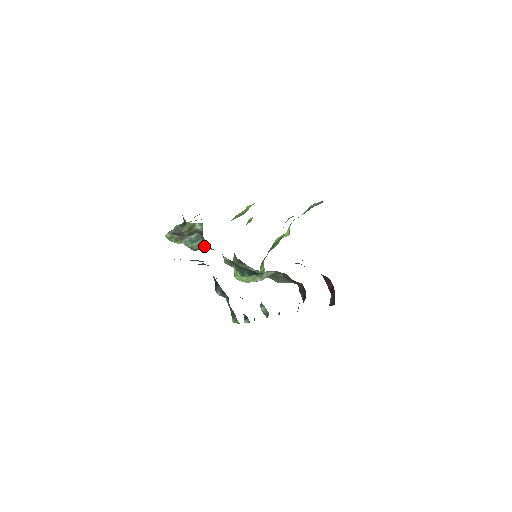
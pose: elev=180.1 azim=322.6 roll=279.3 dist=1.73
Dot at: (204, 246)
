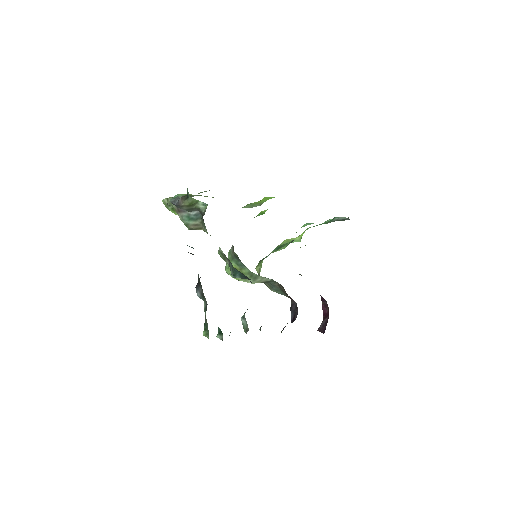
Dot at: (201, 228)
